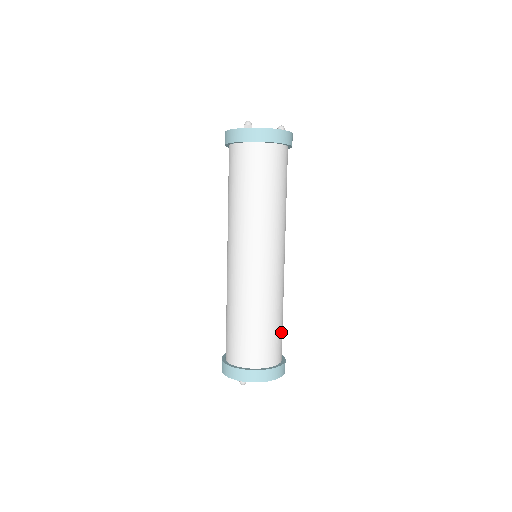
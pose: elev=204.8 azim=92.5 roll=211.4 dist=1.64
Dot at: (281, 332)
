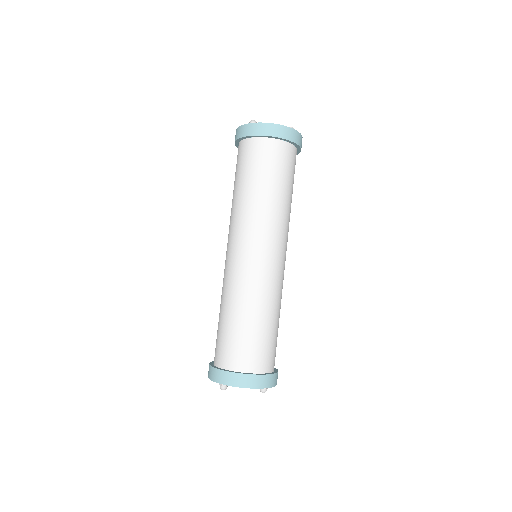
Dot at: (271, 339)
